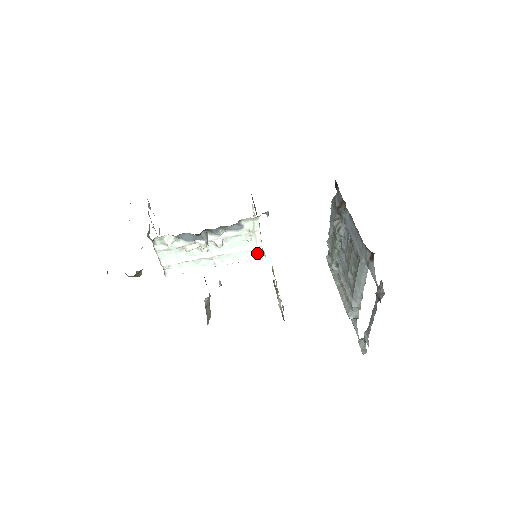
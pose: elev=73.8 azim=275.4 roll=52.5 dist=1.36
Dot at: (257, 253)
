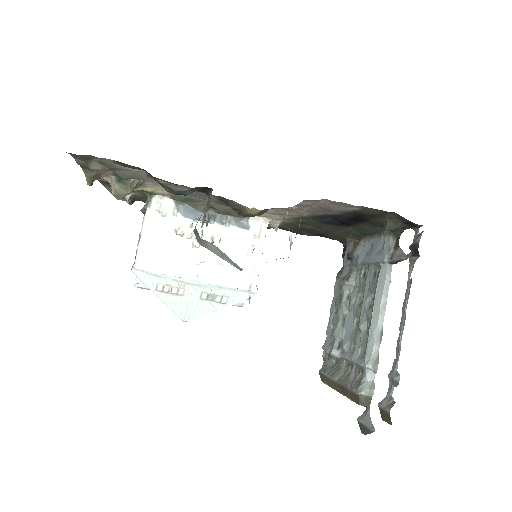
Dot at: (250, 282)
